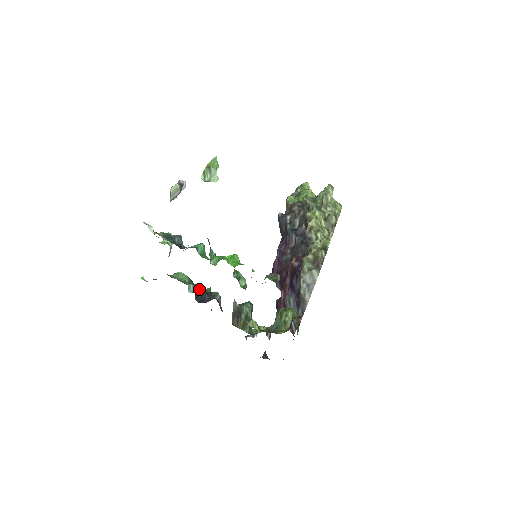
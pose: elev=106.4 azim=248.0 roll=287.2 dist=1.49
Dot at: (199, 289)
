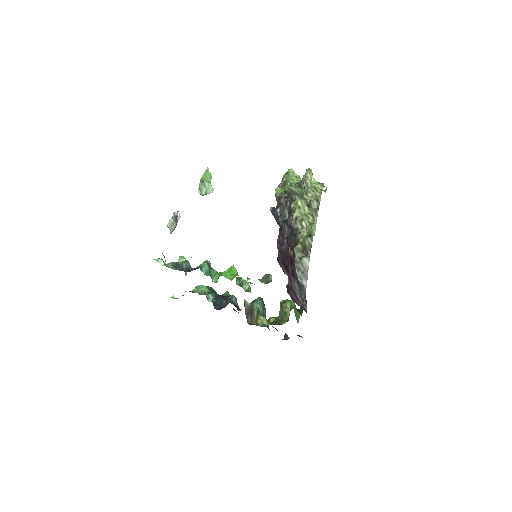
Dot at: (217, 297)
